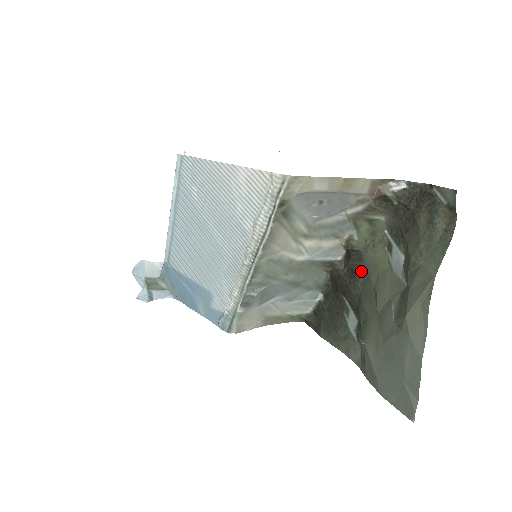
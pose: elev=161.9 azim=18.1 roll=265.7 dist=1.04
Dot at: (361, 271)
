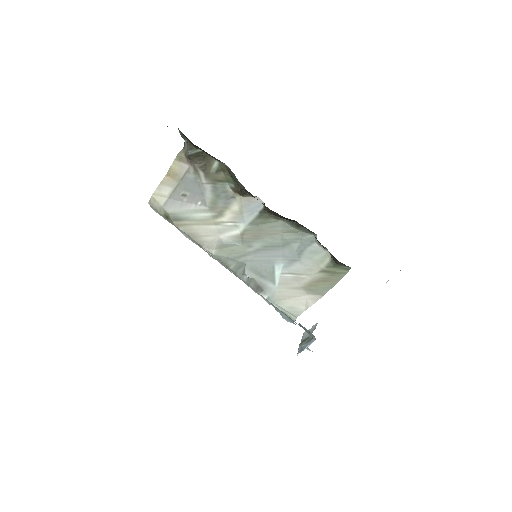
Dot at: occluded
